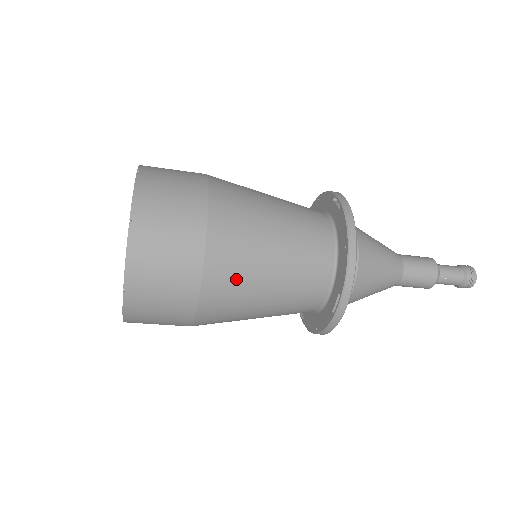
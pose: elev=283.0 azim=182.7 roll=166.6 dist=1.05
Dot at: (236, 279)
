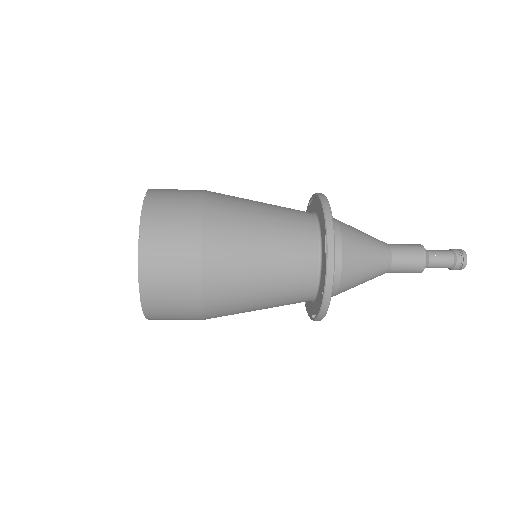
Dot at: (232, 226)
